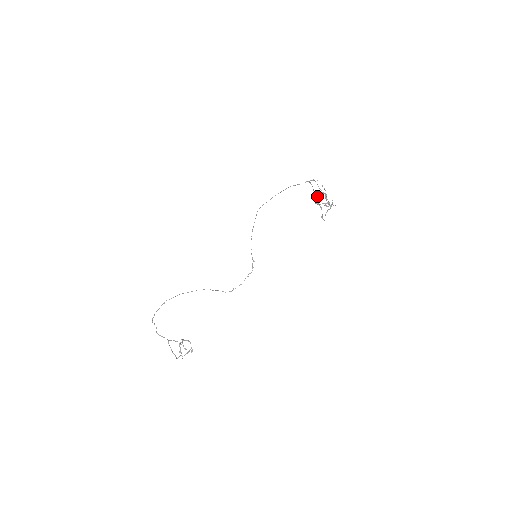
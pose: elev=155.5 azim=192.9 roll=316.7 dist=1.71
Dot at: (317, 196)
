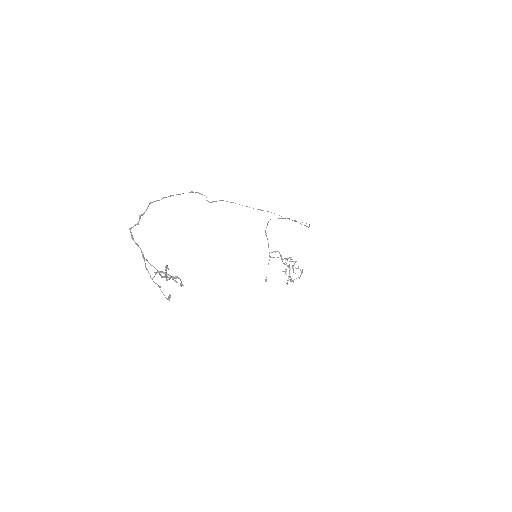
Dot at: (291, 259)
